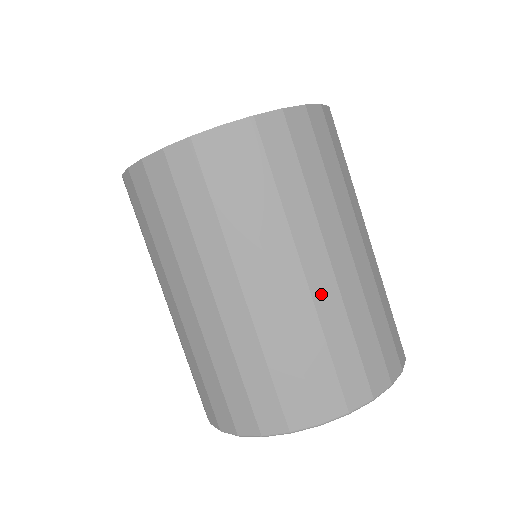
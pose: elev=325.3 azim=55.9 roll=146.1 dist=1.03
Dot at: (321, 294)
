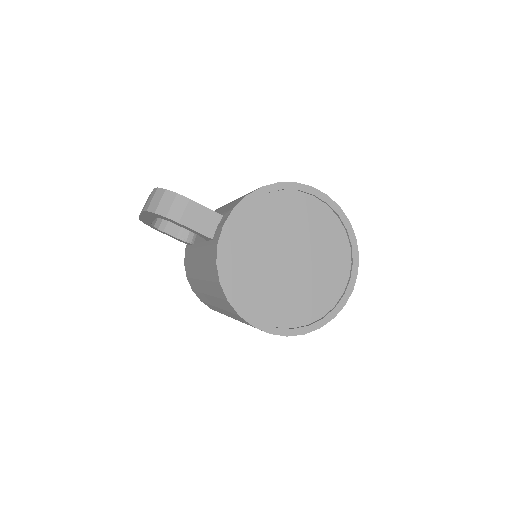
Dot at: occluded
